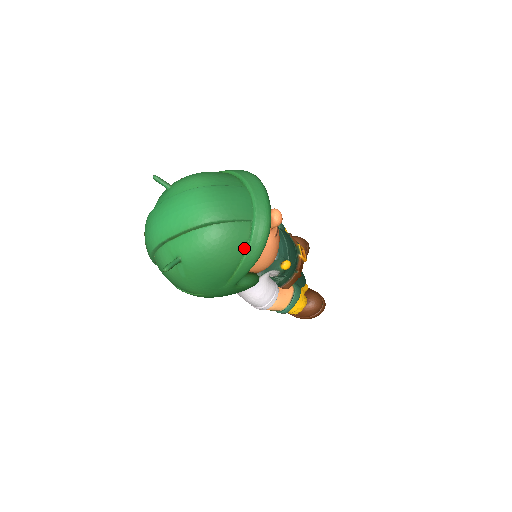
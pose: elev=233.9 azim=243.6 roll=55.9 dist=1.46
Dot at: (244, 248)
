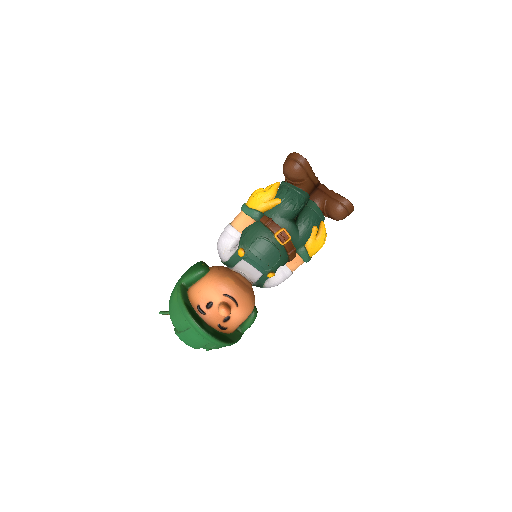
Dot at: occluded
